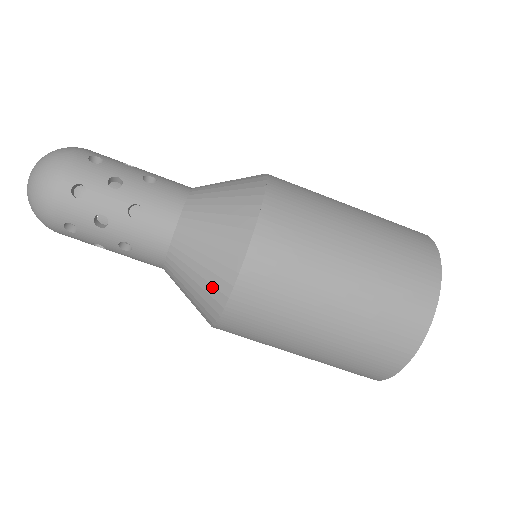
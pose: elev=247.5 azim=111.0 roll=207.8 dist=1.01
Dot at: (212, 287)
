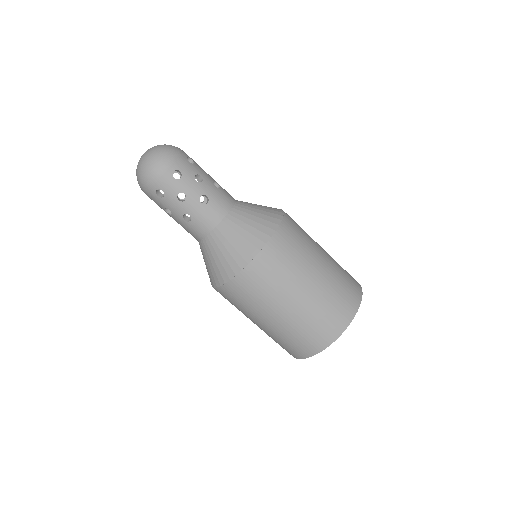
Dot at: (233, 260)
